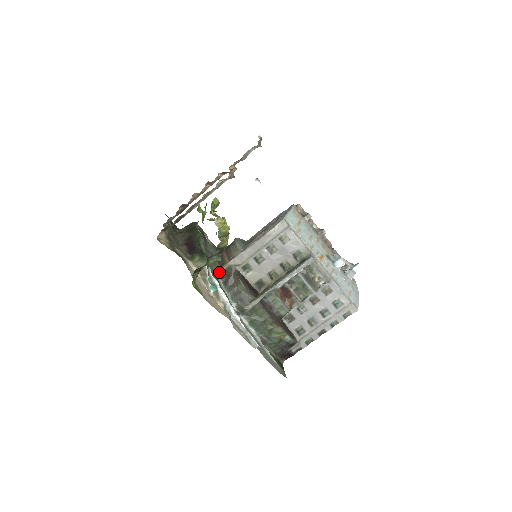
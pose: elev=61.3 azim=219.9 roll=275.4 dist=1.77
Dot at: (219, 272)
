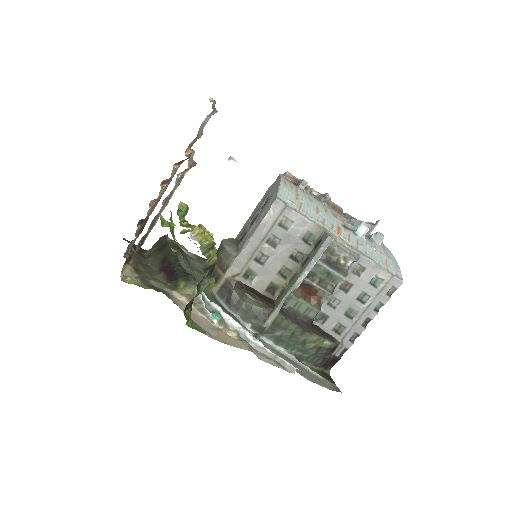
Dot at: (216, 291)
